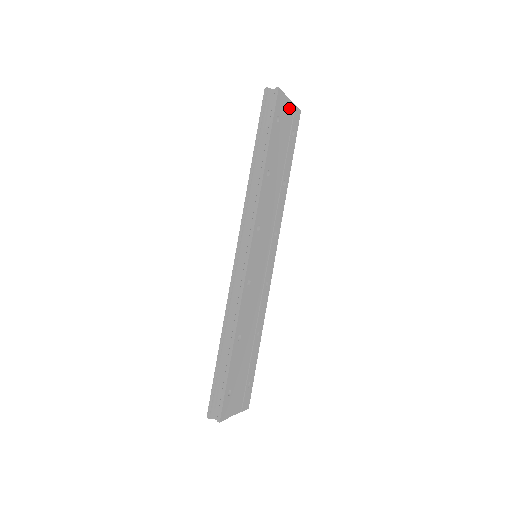
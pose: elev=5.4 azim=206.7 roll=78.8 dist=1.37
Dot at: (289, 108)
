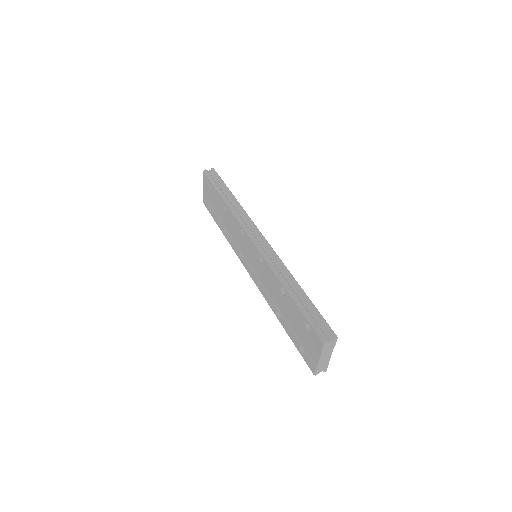
Dot at: occluded
